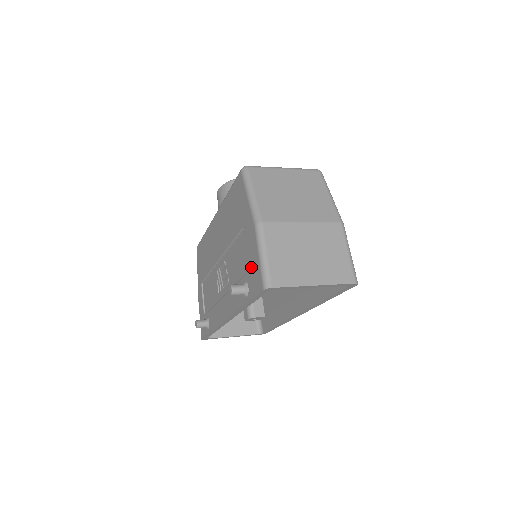
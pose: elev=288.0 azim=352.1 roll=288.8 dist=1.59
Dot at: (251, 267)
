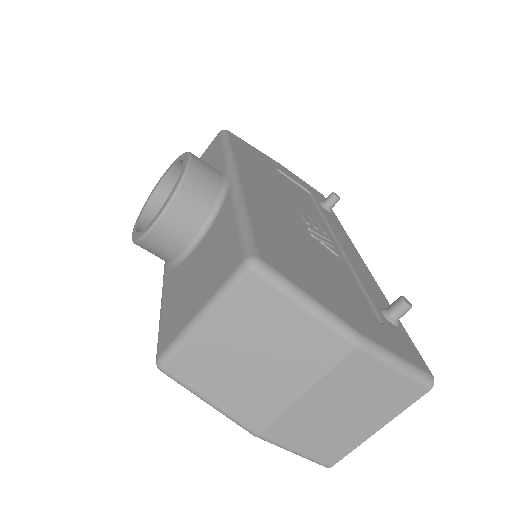
Dot at: occluded
